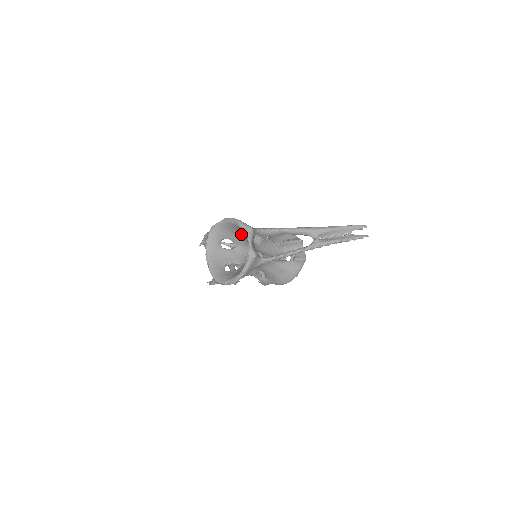
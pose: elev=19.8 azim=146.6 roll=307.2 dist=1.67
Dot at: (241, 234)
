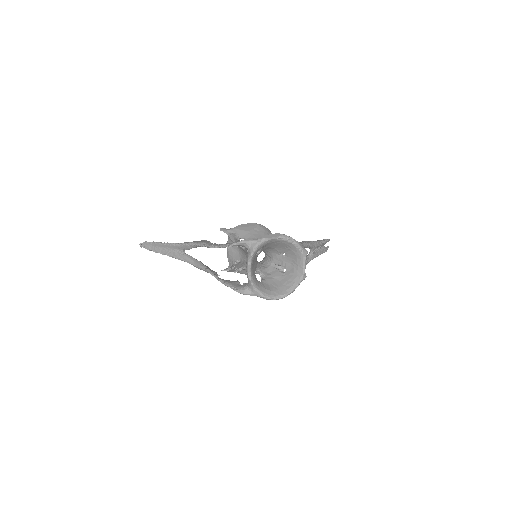
Dot at: (280, 247)
